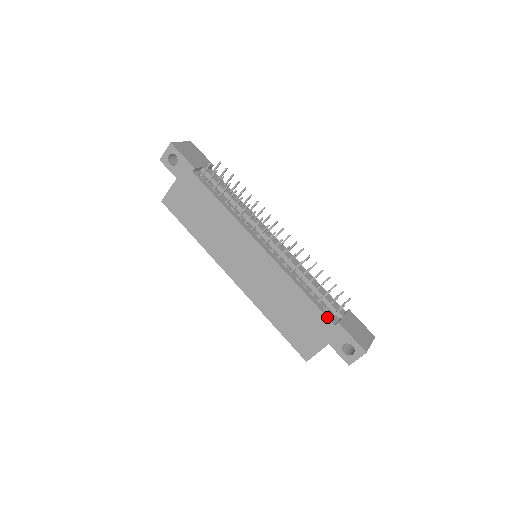
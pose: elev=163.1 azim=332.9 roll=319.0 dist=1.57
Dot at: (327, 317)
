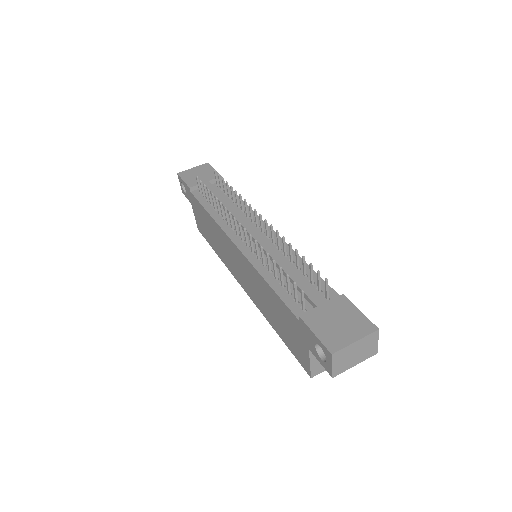
Dot at: (291, 311)
